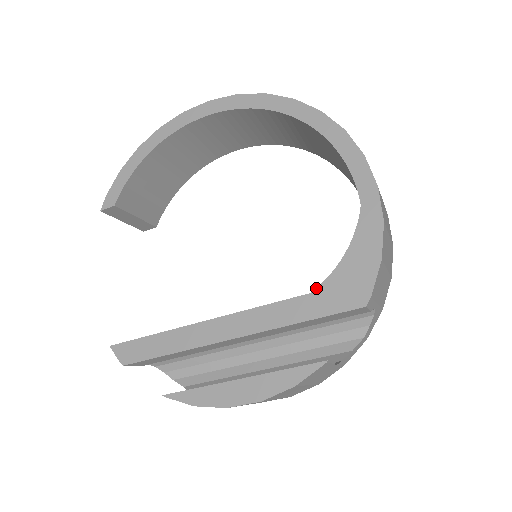
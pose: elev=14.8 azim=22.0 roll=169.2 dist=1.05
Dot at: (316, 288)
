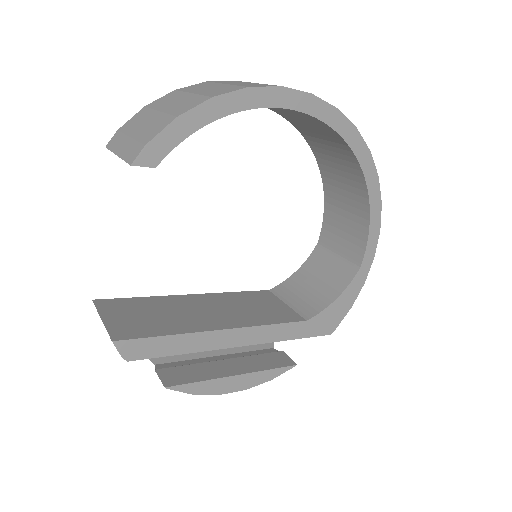
Dot at: (312, 318)
